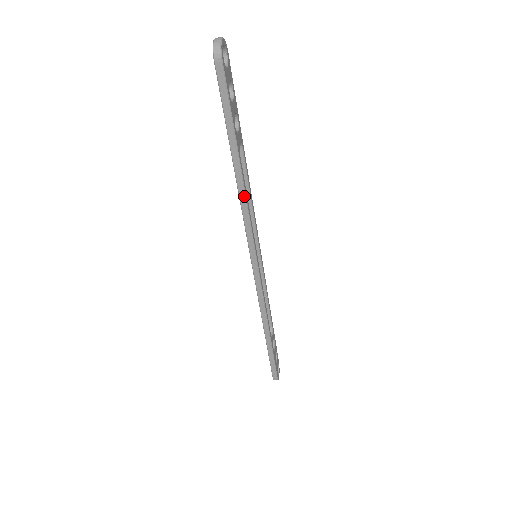
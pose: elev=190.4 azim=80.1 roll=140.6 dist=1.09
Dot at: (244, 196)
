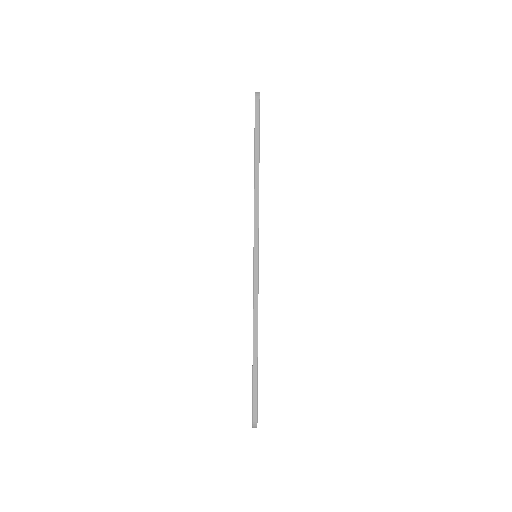
Dot at: (258, 190)
